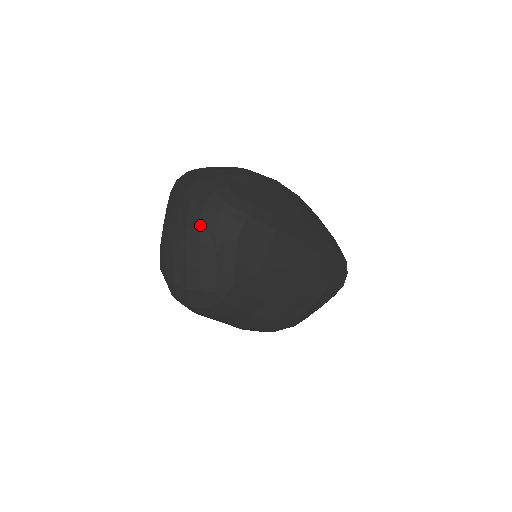
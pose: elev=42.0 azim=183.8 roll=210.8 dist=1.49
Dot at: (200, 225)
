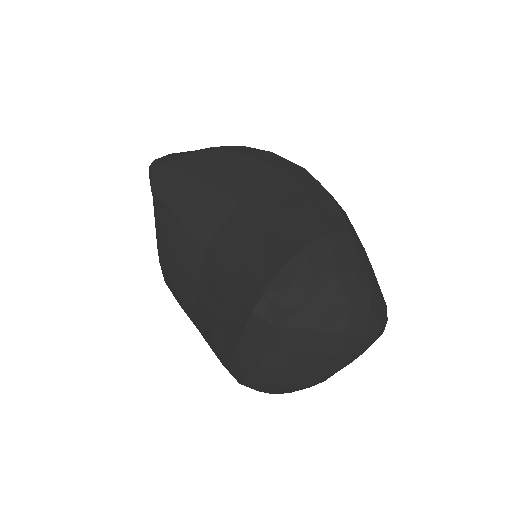
Dot at: occluded
